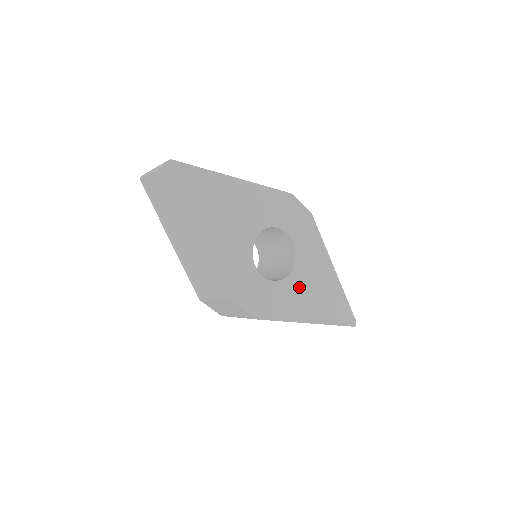
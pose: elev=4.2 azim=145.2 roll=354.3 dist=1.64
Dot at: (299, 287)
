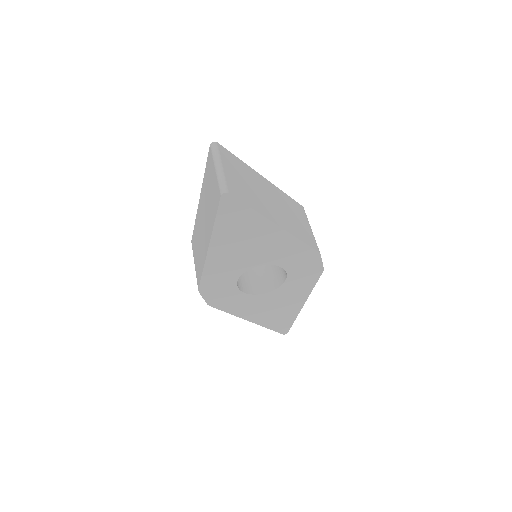
Dot at: (262, 303)
